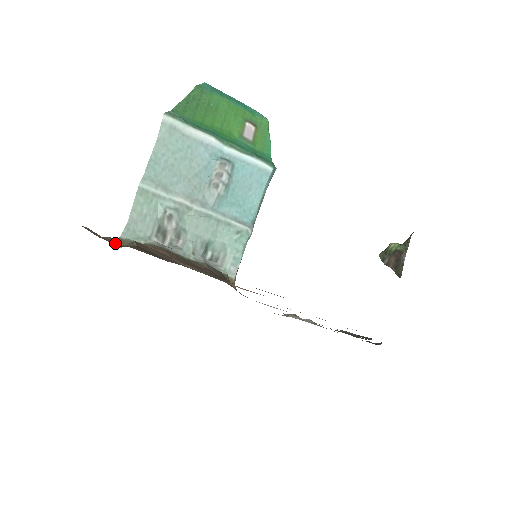
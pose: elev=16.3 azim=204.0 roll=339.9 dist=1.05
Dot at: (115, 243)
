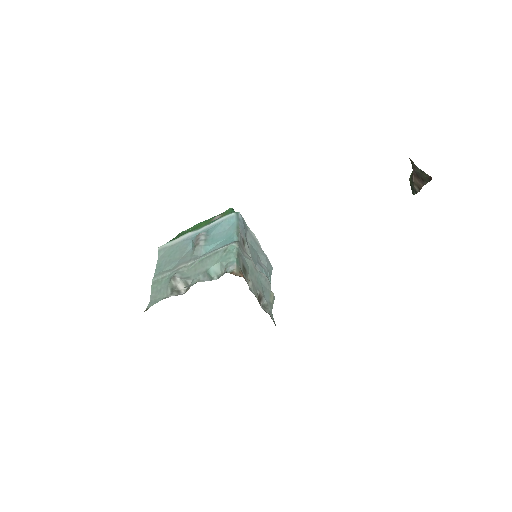
Dot at: occluded
